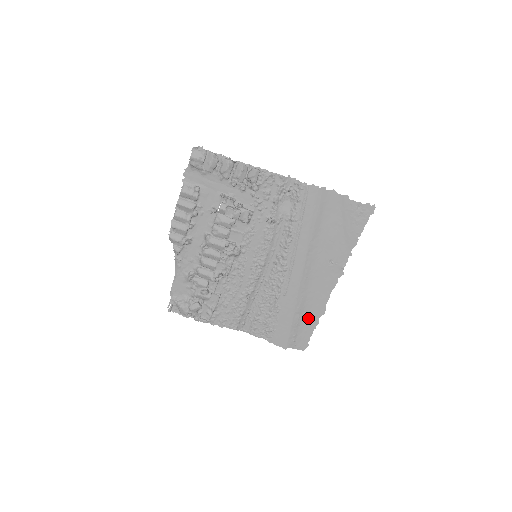
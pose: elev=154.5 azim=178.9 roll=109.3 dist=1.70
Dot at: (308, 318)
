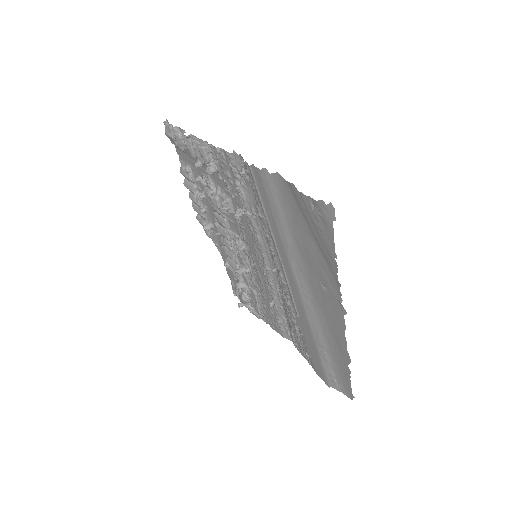
Dot at: (337, 358)
